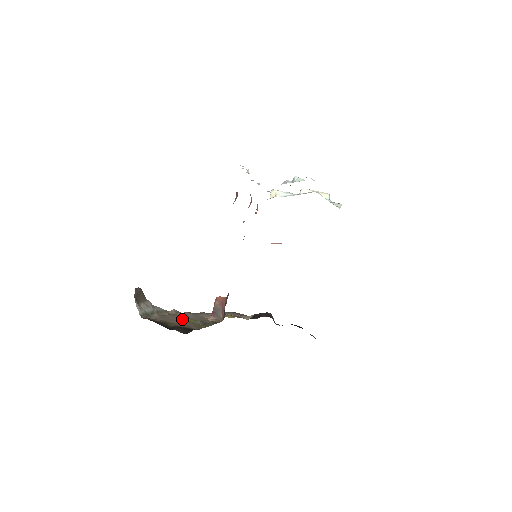
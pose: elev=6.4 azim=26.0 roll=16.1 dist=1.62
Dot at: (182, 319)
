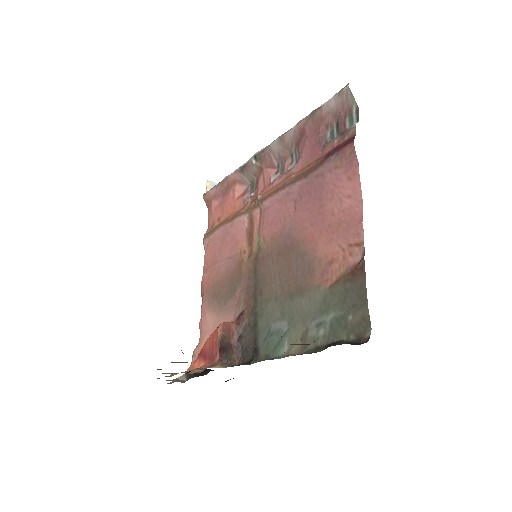
Dot at: occluded
